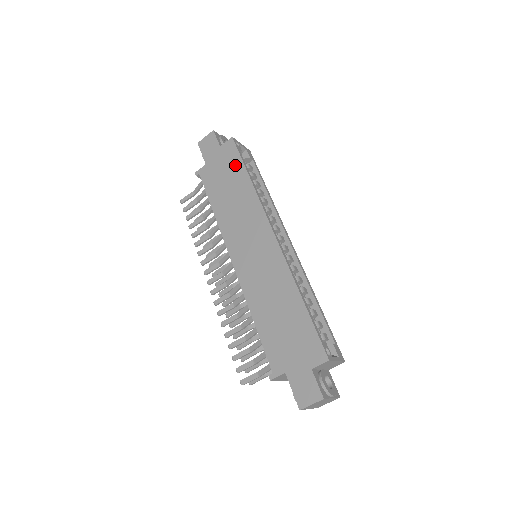
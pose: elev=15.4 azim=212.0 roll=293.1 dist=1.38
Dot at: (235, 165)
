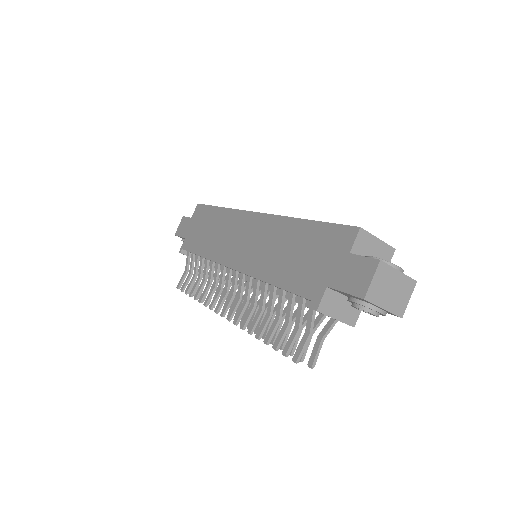
Dot at: (206, 214)
